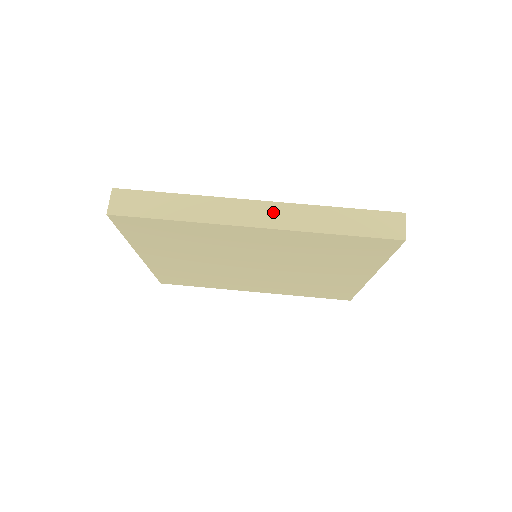
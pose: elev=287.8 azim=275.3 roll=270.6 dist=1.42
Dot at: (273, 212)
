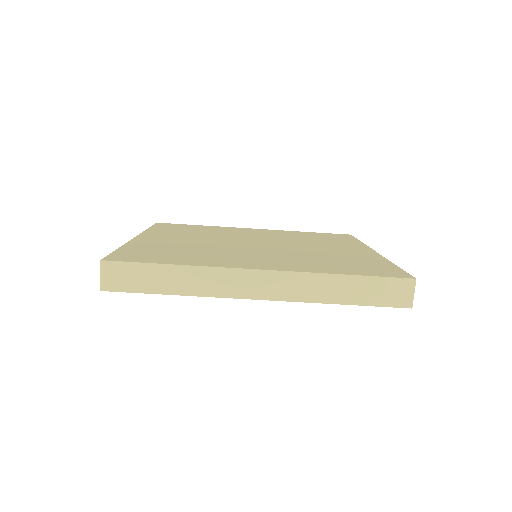
Dot at: (277, 282)
